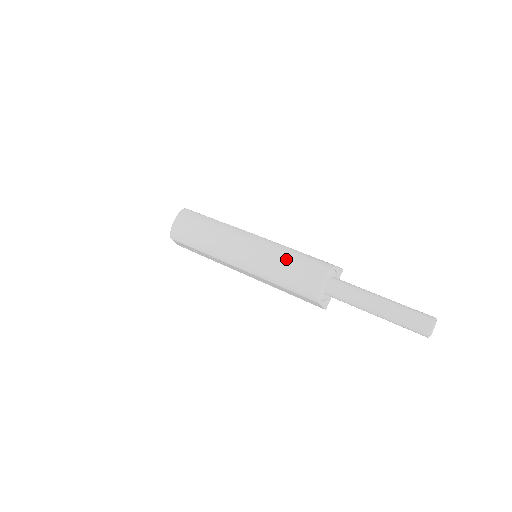
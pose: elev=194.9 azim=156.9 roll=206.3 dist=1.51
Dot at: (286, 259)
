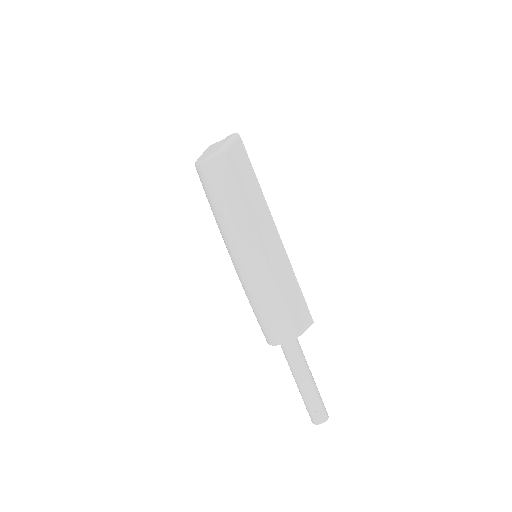
Dot at: (265, 305)
